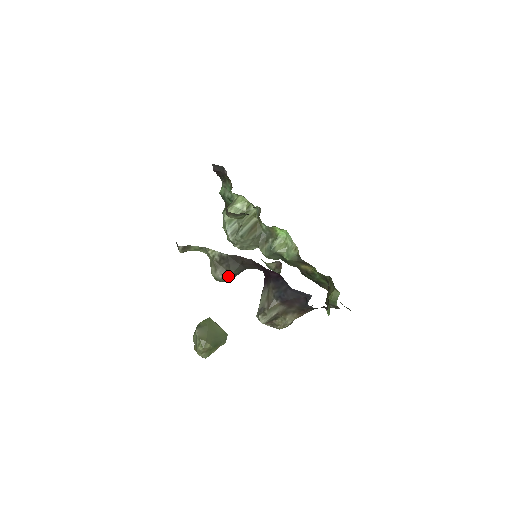
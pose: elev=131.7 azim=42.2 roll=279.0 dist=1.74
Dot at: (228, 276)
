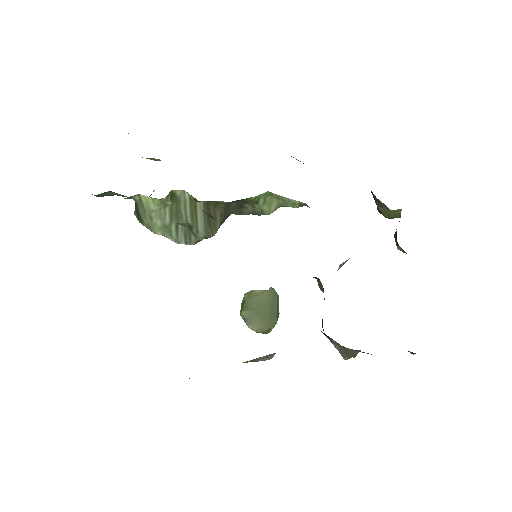
Dot at: (273, 356)
